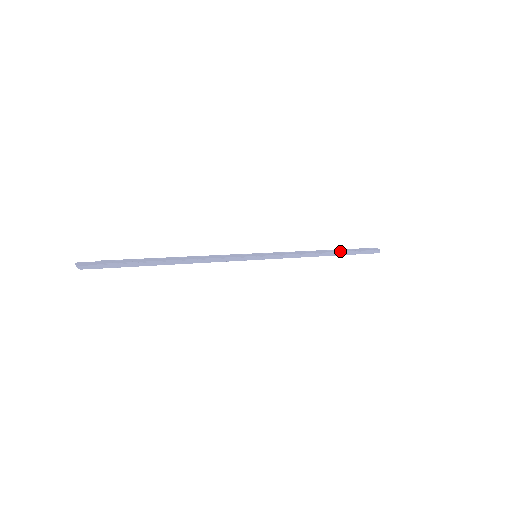
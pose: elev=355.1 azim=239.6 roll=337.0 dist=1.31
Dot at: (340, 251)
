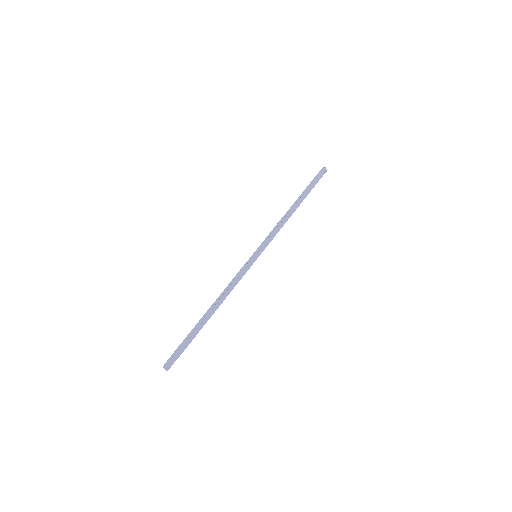
Dot at: occluded
